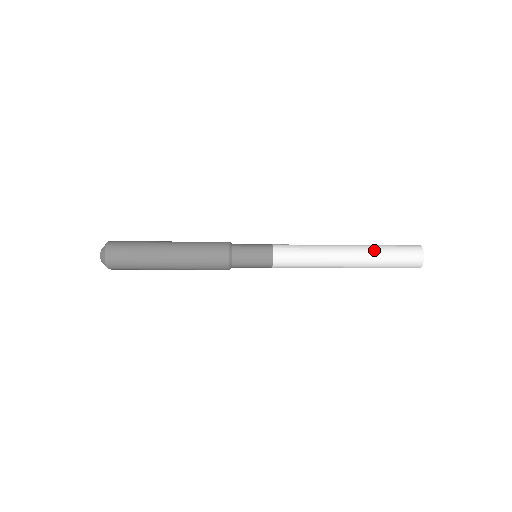
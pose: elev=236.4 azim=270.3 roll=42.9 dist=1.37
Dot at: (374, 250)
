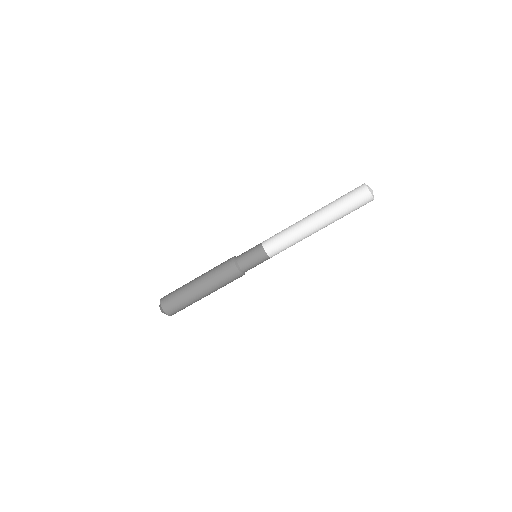
Dot at: (334, 211)
